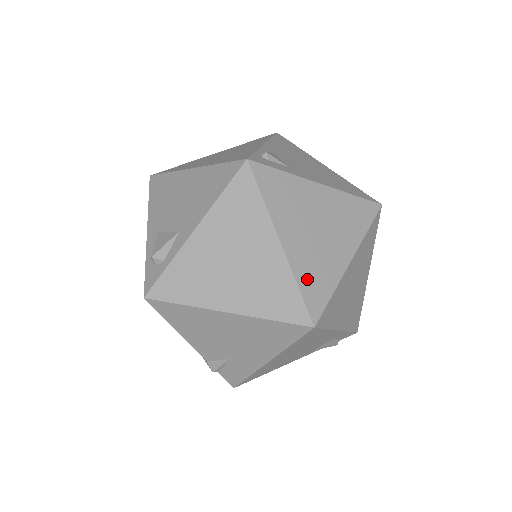
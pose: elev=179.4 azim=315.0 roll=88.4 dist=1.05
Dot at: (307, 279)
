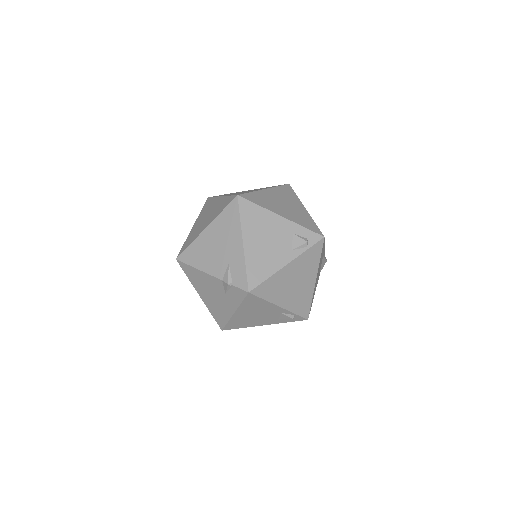
Dot at: occluded
